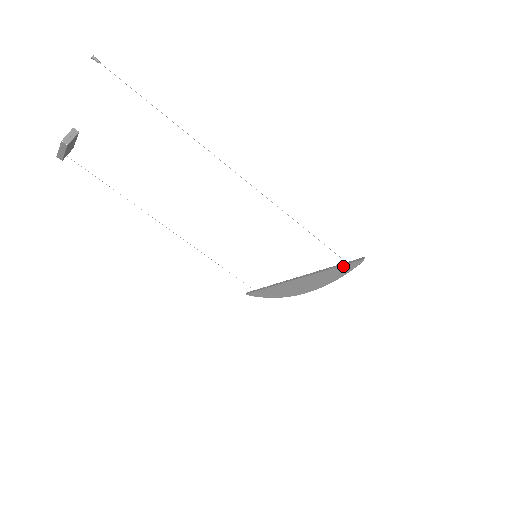
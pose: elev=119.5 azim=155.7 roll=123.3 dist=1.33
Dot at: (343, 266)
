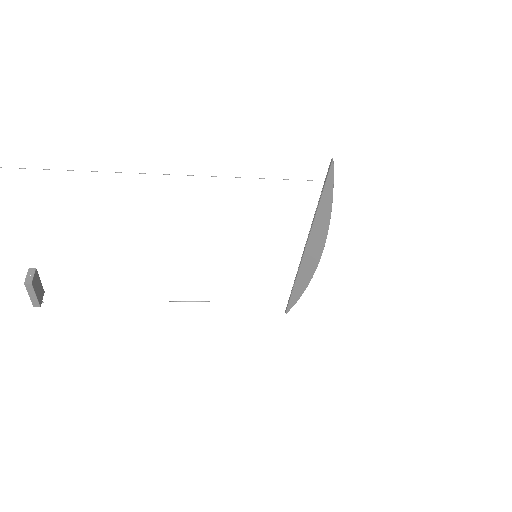
Dot at: (324, 188)
